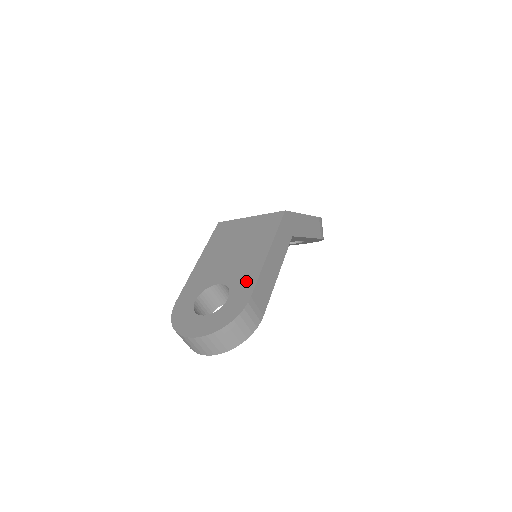
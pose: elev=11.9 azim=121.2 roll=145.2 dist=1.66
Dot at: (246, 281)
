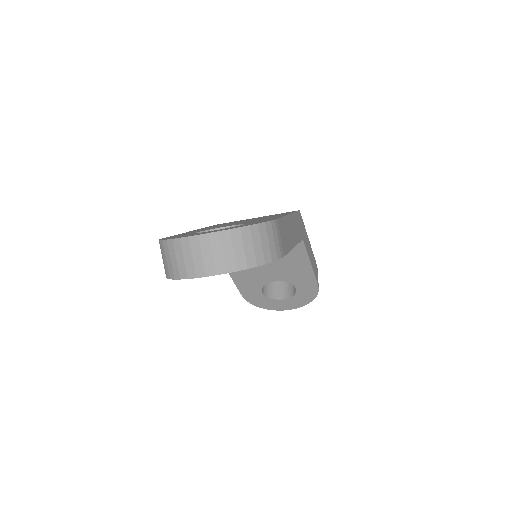
Dot at: (266, 219)
